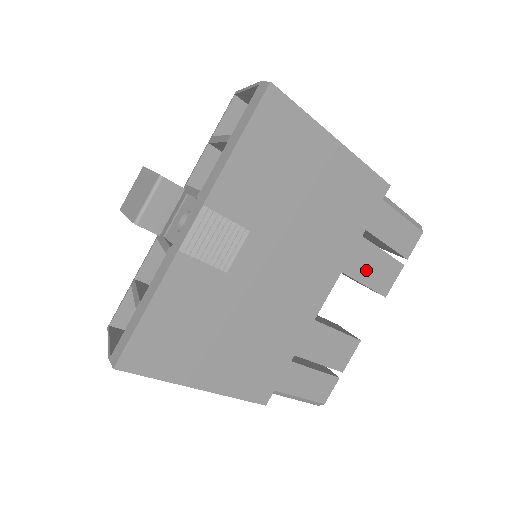
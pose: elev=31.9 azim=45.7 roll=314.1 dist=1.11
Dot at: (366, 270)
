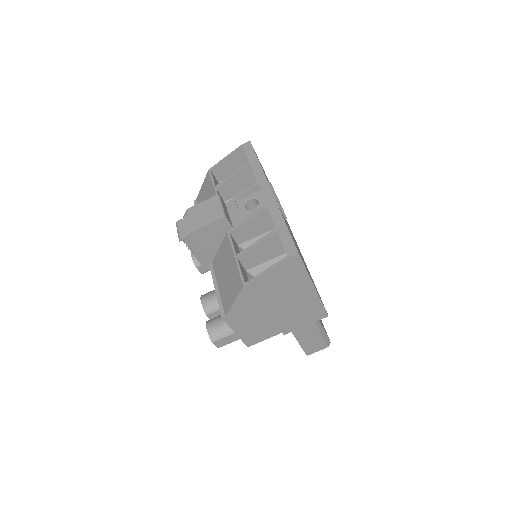
Dot at: occluded
